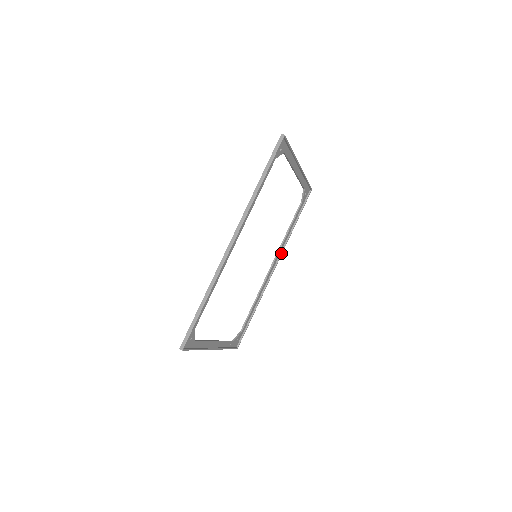
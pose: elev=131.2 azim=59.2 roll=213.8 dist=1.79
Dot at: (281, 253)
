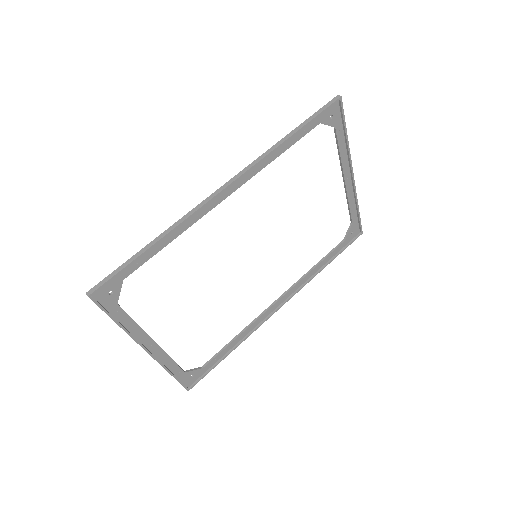
Dot at: (296, 291)
